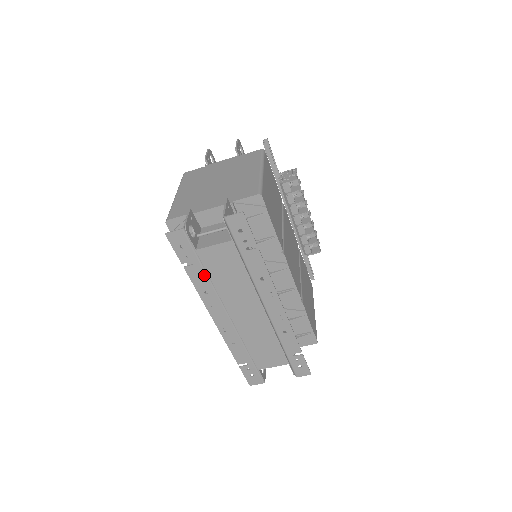
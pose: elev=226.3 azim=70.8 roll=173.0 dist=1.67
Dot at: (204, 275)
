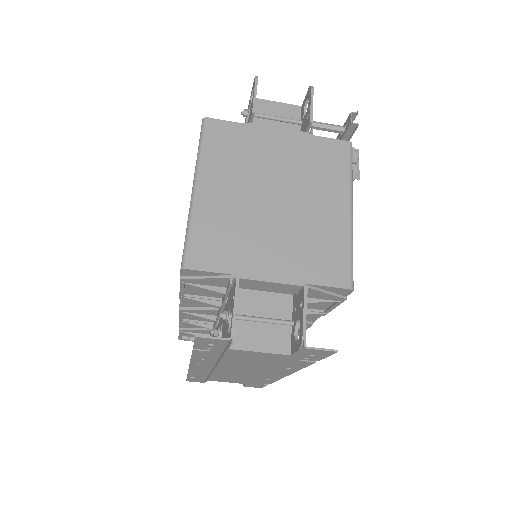
Dot at: (216, 356)
